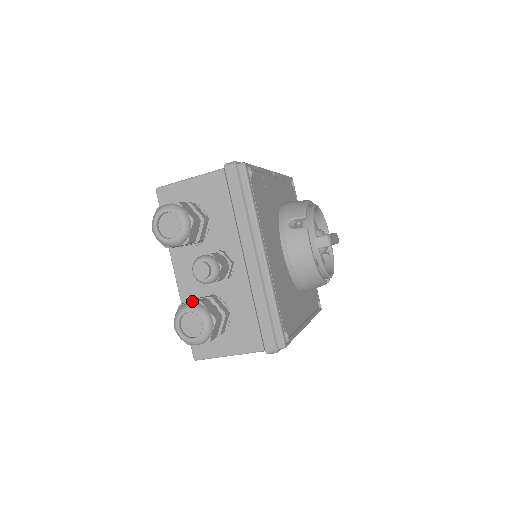
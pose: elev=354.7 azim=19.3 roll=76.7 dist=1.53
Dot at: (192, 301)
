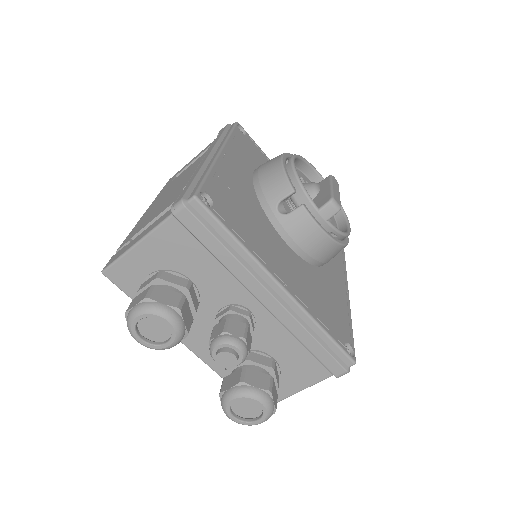
Dot at: (231, 383)
